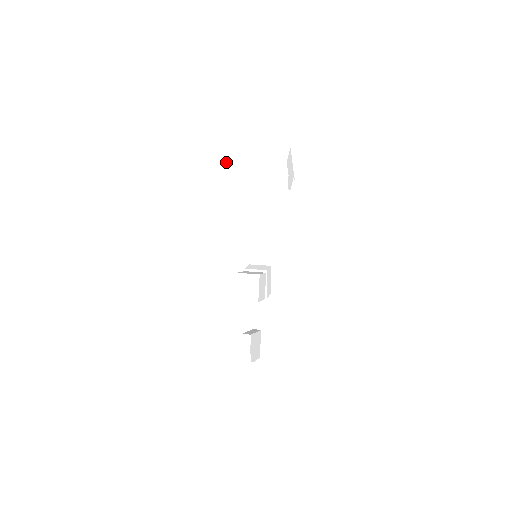
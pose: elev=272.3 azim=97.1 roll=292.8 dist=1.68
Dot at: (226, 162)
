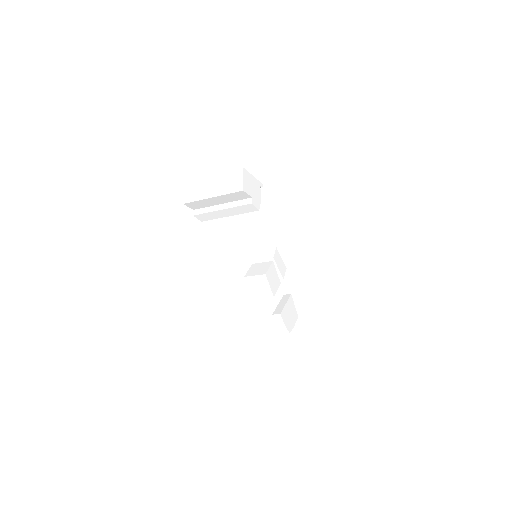
Dot at: (184, 204)
